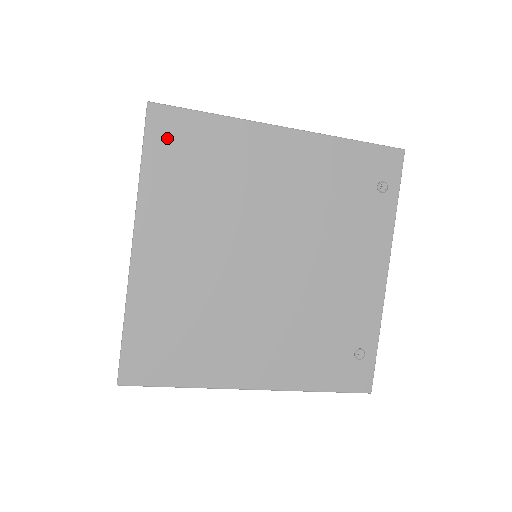
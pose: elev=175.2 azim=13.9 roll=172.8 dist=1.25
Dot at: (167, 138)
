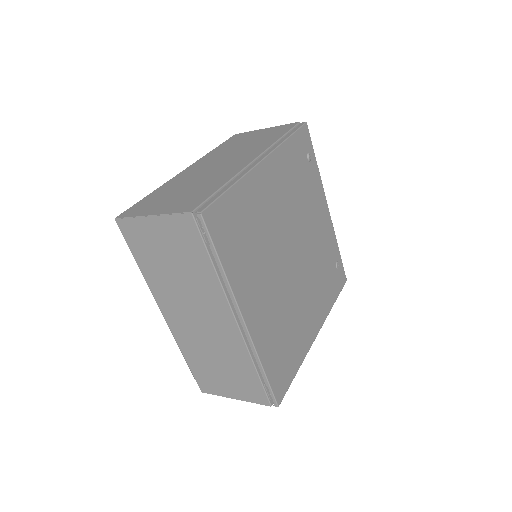
Dot at: (222, 229)
